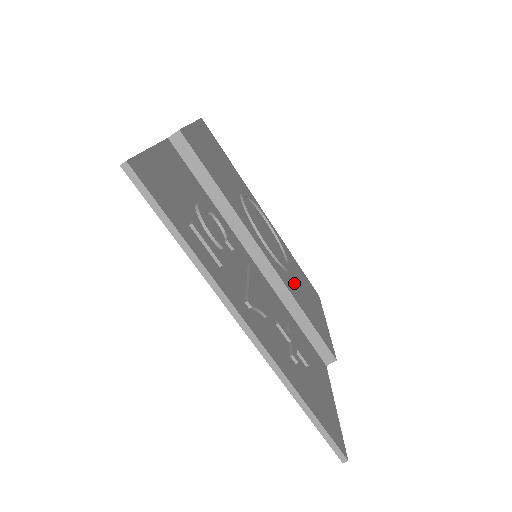
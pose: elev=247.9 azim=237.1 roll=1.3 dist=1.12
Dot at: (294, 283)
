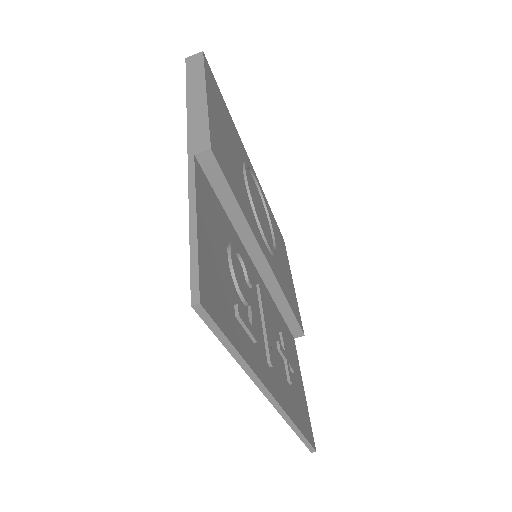
Dot at: (279, 264)
